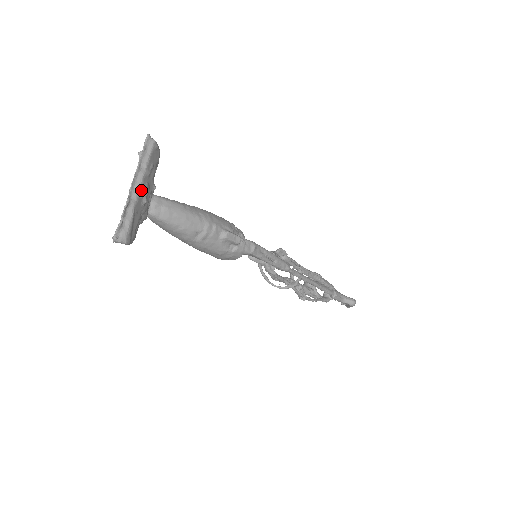
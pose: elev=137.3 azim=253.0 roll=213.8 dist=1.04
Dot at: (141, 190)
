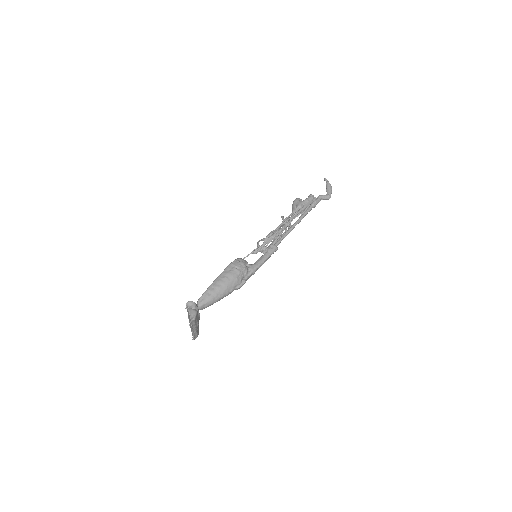
Dot at: (196, 328)
